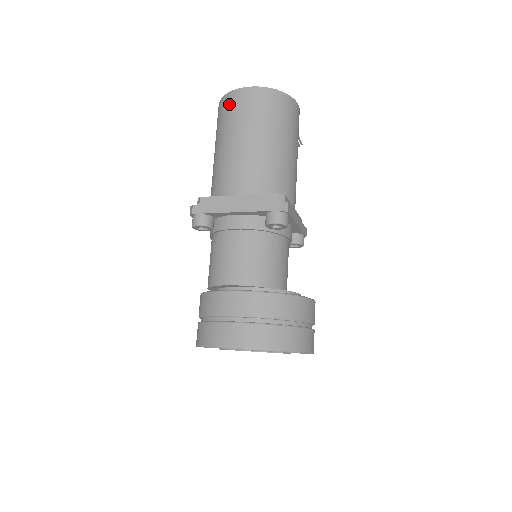
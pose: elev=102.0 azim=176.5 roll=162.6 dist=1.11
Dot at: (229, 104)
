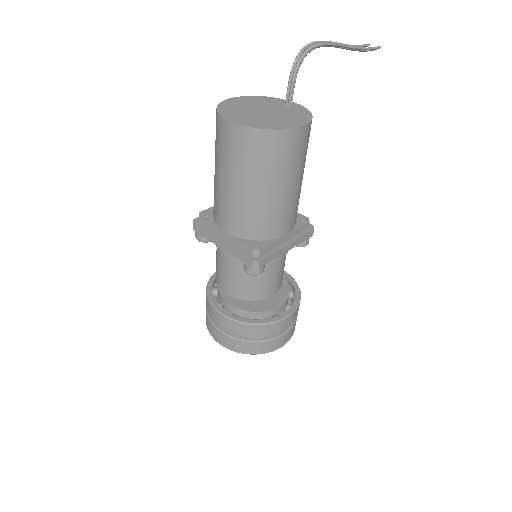
Dot at: (218, 130)
